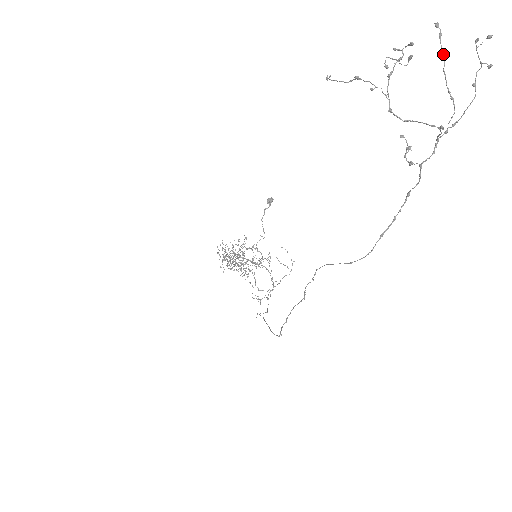
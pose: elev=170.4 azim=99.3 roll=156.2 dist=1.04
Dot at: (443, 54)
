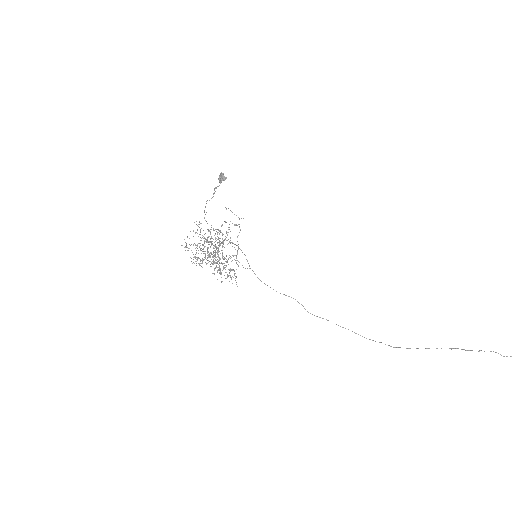
Dot at: out of frame
